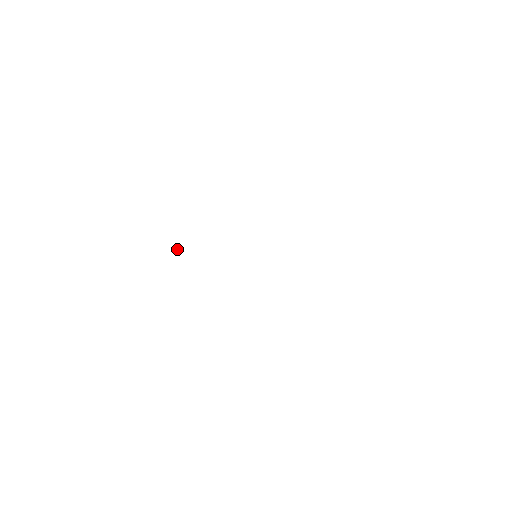
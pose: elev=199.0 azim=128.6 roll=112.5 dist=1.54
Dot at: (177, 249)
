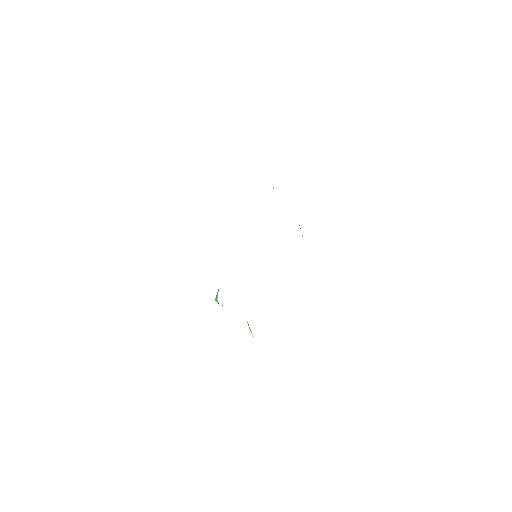
Dot at: (217, 302)
